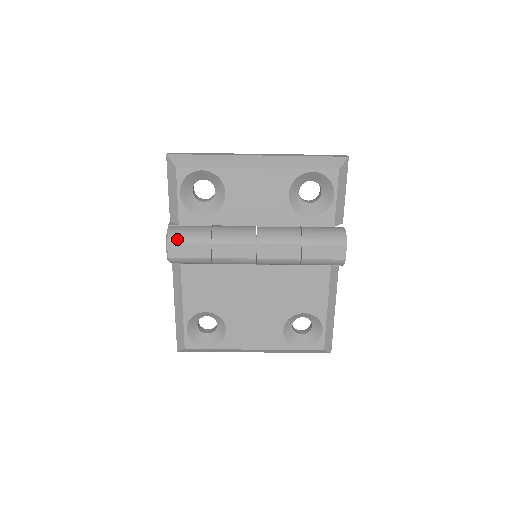
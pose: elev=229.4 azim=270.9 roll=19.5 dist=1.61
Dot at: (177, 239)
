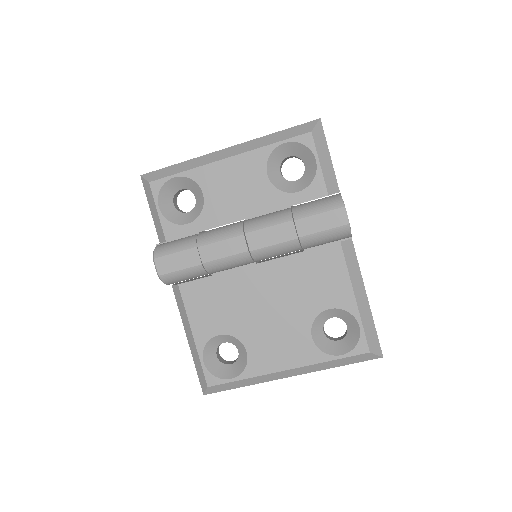
Dot at: (163, 253)
